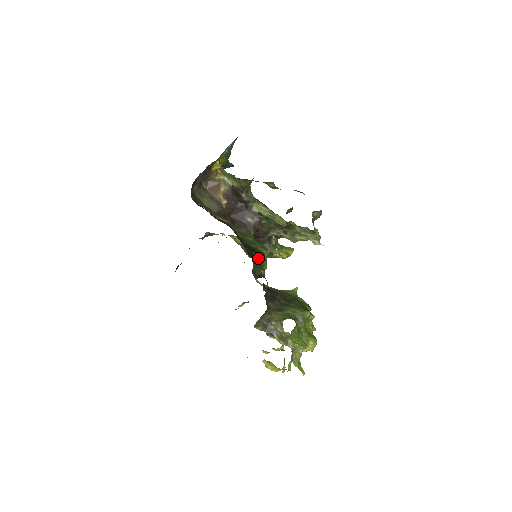
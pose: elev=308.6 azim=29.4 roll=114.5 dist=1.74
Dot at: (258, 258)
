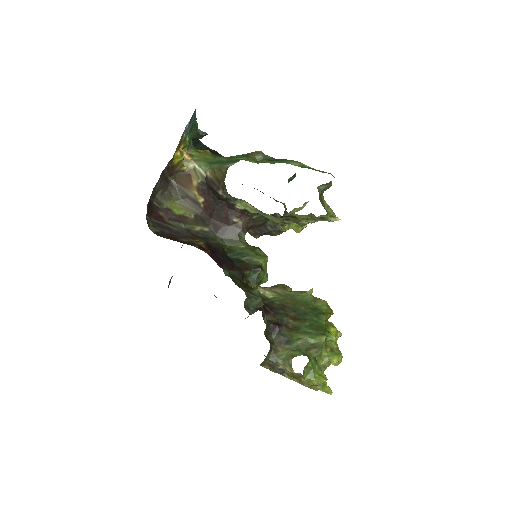
Dot at: (253, 274)
